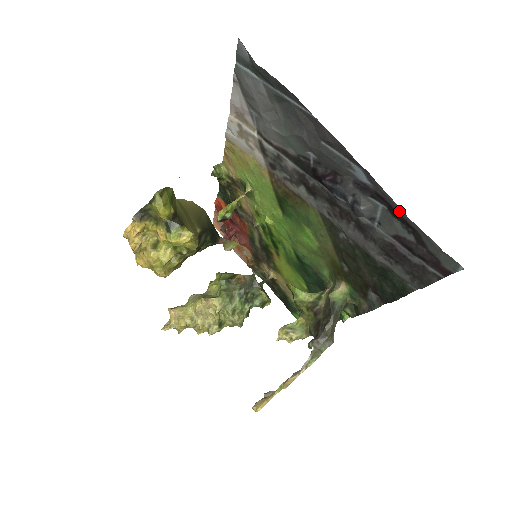
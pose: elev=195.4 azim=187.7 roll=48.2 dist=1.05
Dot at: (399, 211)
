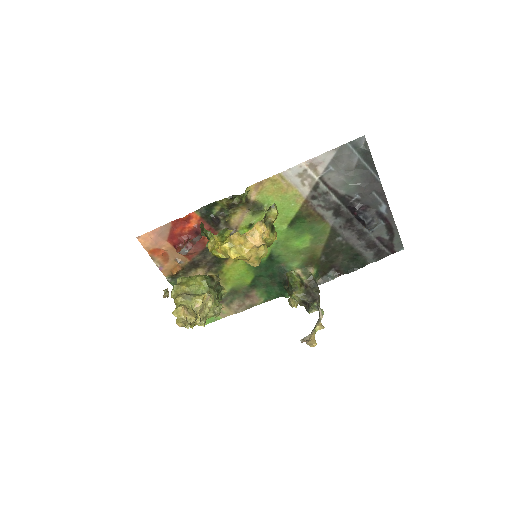
Dot at: (394, 225)
